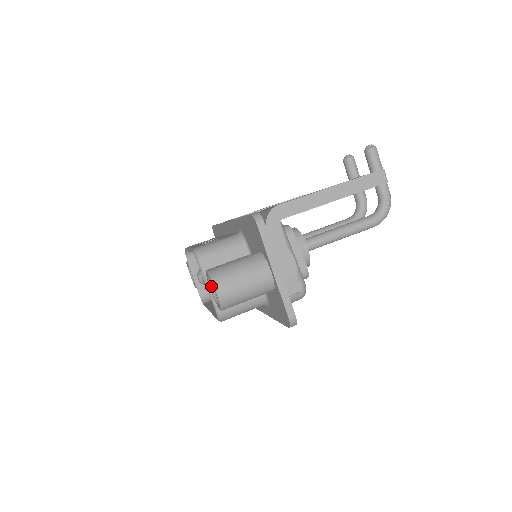
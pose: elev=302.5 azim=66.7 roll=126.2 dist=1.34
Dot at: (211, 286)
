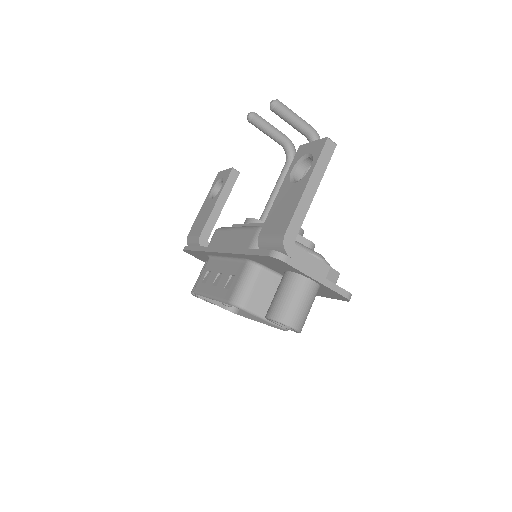
Dot at: (274, 321)
